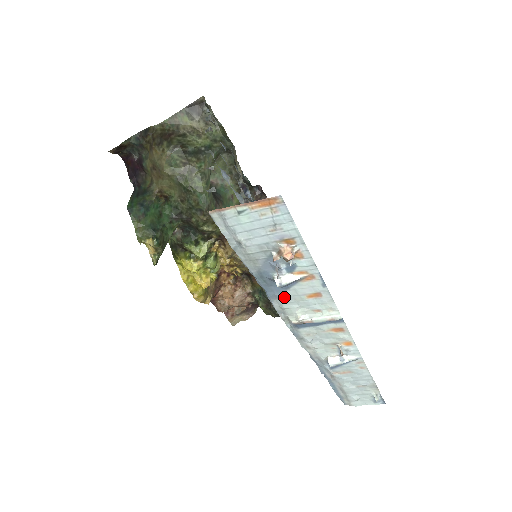
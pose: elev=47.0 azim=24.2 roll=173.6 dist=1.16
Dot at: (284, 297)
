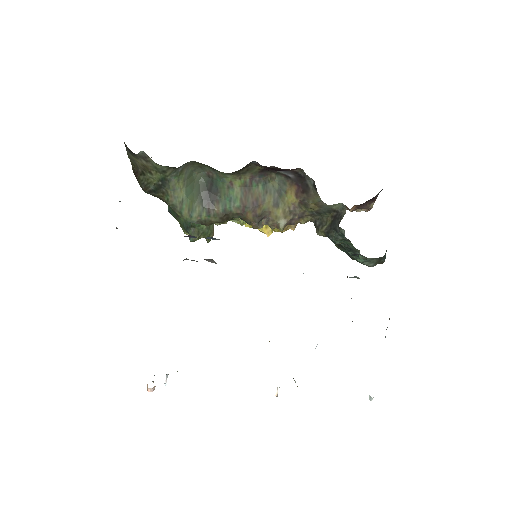
Dot at: occluded
